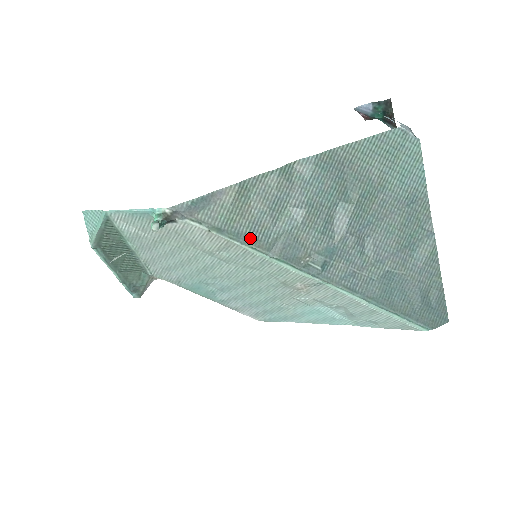
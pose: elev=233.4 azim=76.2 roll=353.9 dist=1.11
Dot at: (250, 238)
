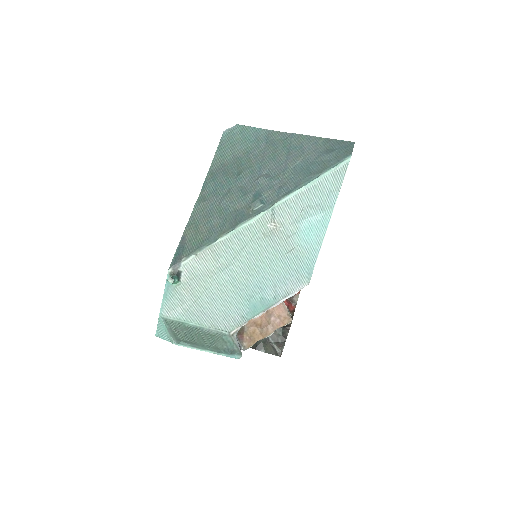
Dot at: (216, 235)
